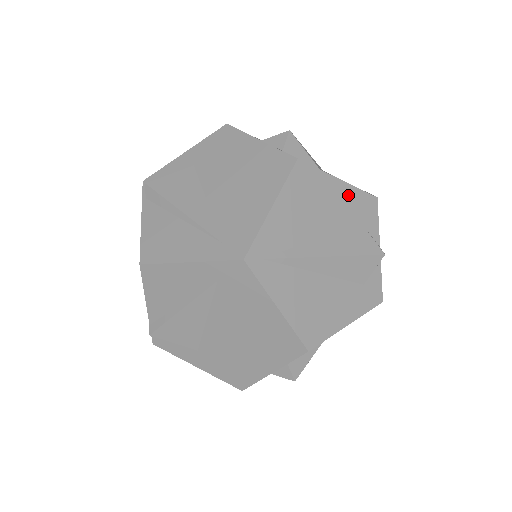
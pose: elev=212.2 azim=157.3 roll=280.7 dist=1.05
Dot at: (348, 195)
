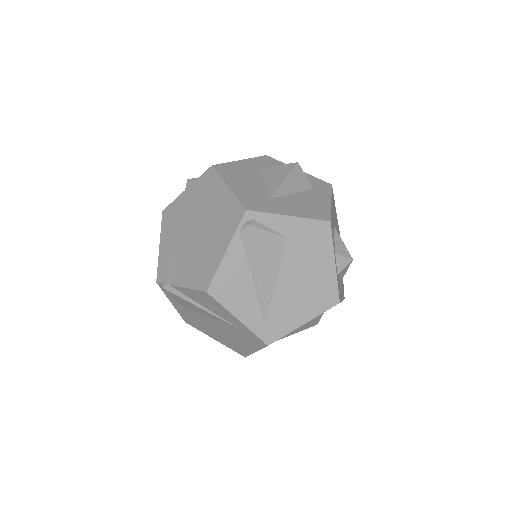
Dot at: occluded
